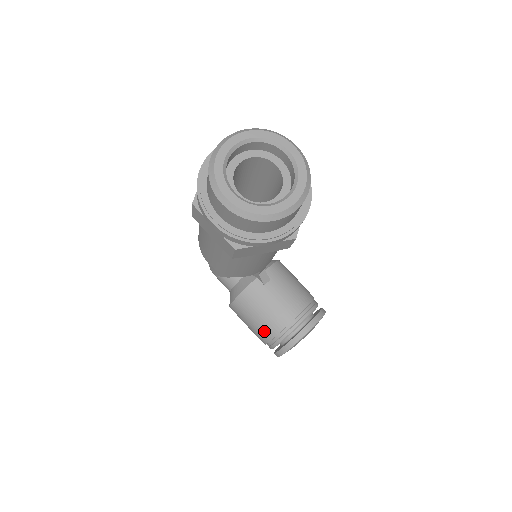
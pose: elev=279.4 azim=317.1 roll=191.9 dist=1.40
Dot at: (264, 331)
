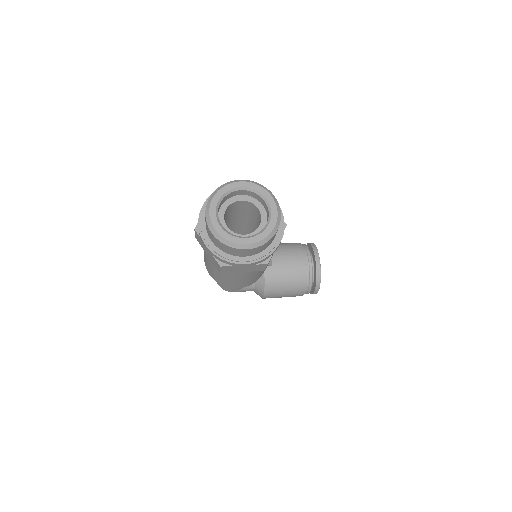
Dot at: (297, 289)
